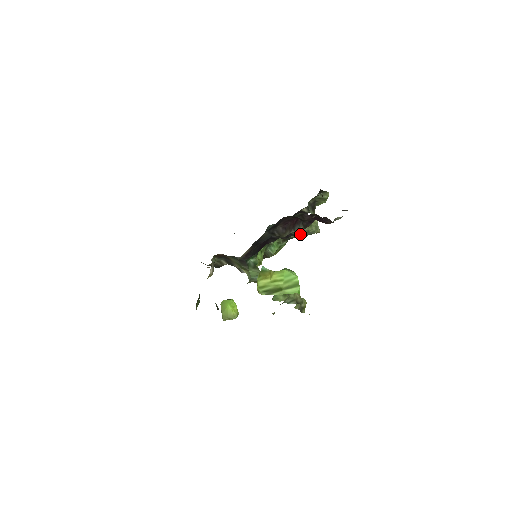
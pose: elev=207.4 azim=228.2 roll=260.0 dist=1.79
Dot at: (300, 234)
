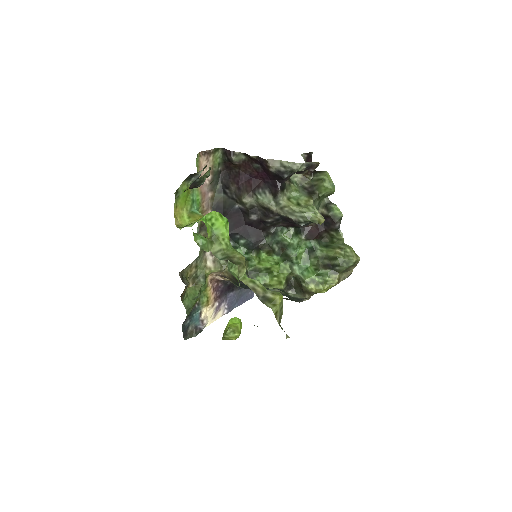
Dot at: (282, 213)
